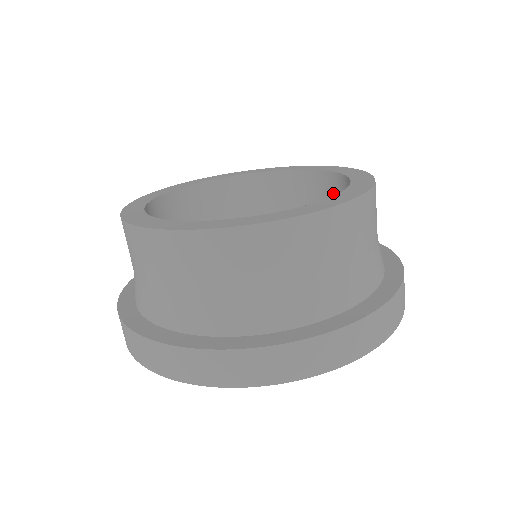
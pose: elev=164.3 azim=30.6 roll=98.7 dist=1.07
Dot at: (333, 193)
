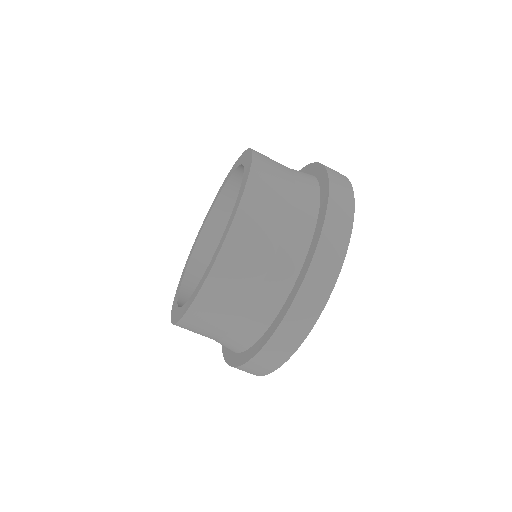
Dot at: occluded
